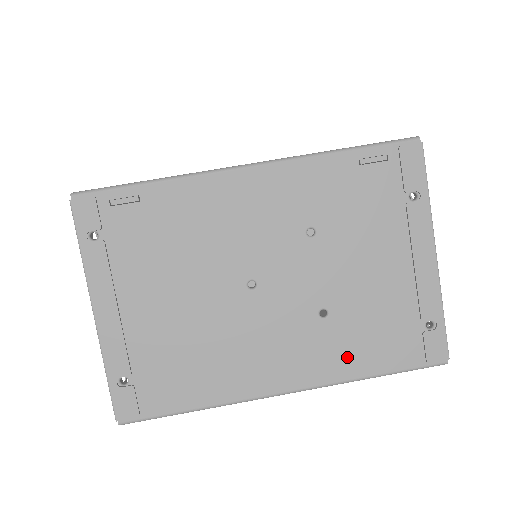
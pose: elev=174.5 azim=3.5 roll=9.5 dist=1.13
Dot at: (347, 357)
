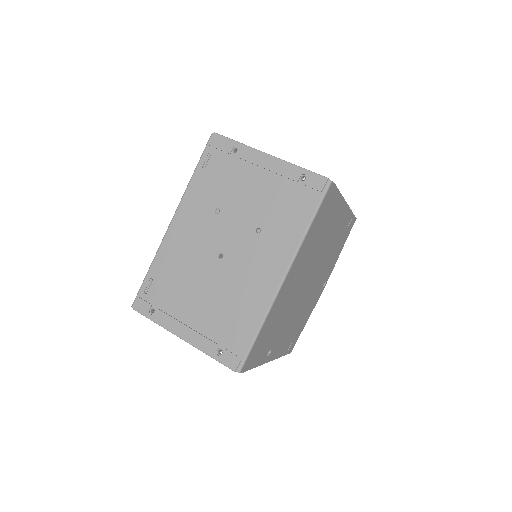
Dot at: (288, 233)
